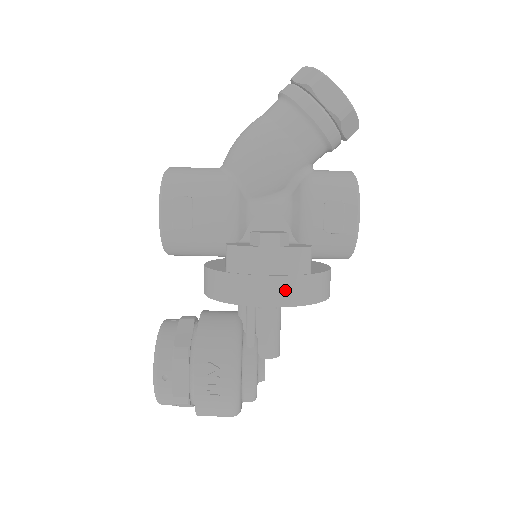
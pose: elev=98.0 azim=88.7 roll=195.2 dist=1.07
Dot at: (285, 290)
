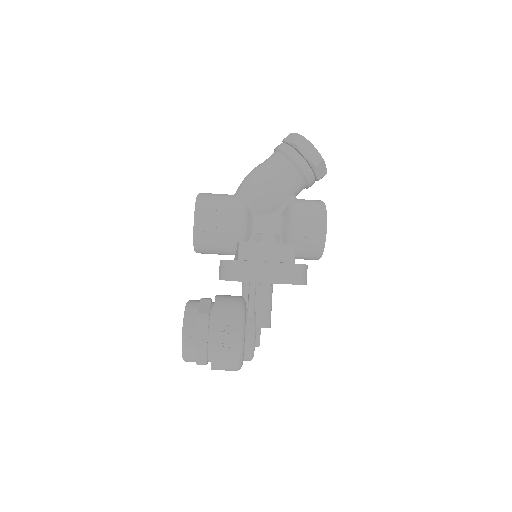
Dot at: (277, 272)
